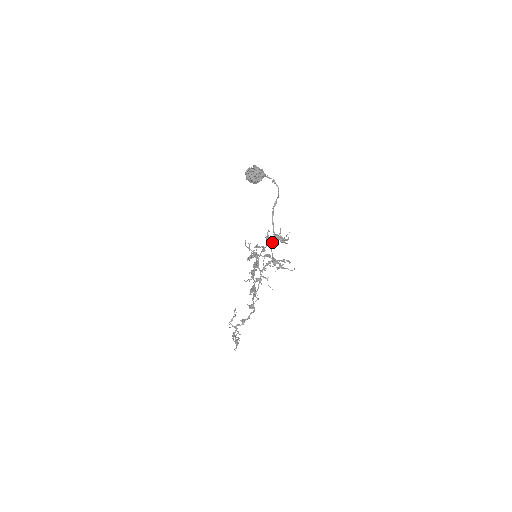
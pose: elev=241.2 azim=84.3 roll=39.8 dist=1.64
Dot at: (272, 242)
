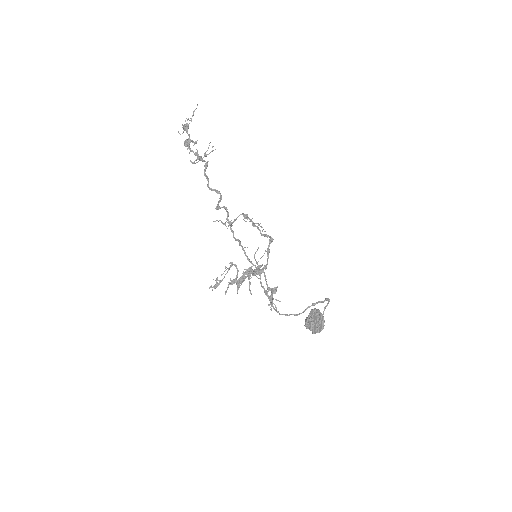
Dot at: occluded
